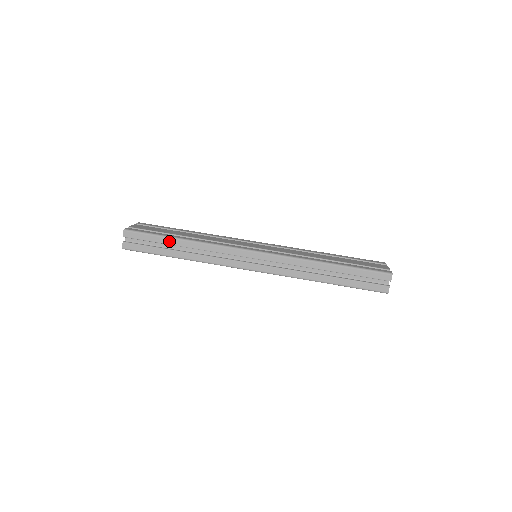
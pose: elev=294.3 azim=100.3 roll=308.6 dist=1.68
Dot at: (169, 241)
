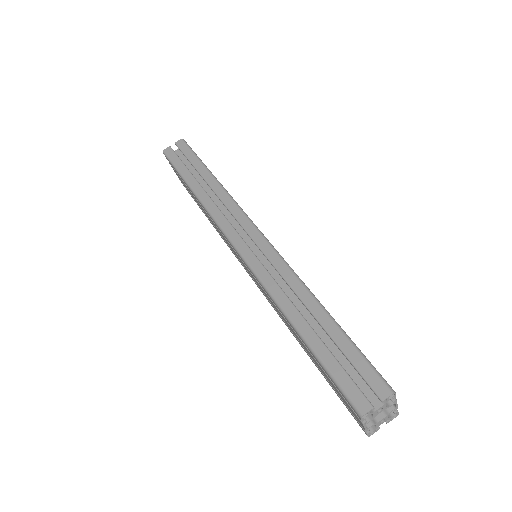
Dot at: (201, 168)
